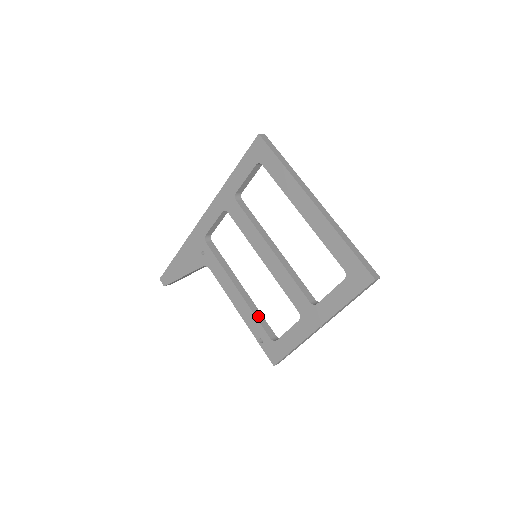
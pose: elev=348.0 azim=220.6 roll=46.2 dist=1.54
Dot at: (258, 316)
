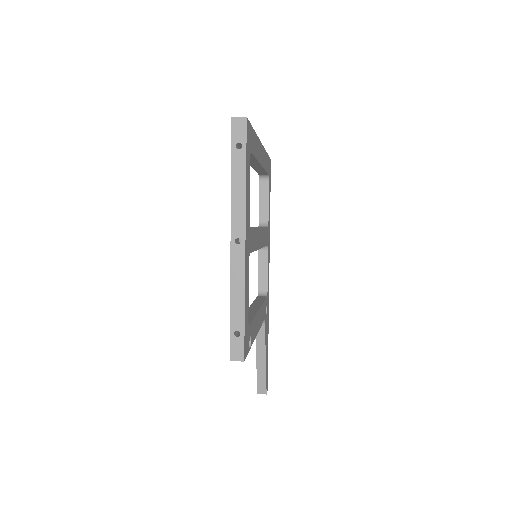
Dot at: occluded
